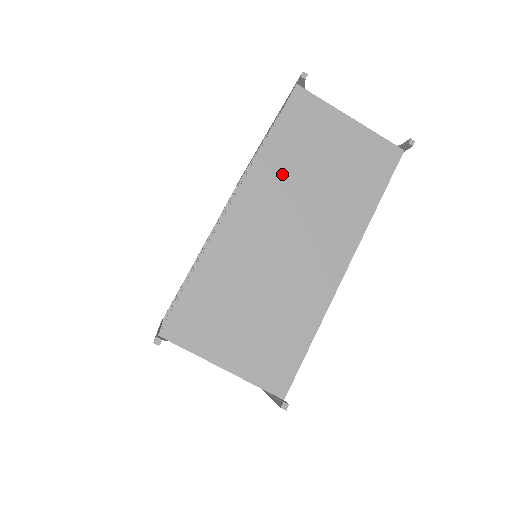
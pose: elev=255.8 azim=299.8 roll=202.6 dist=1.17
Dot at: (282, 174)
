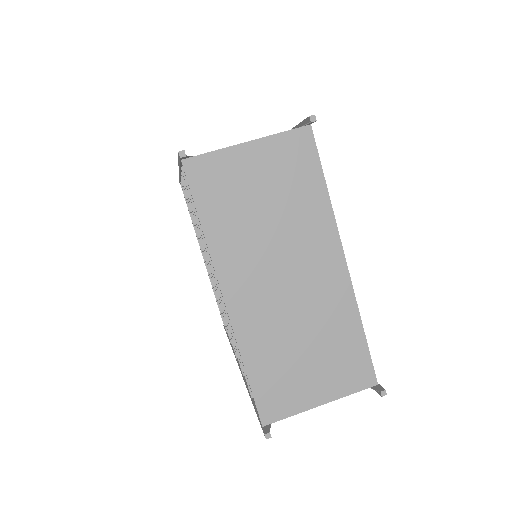
Dot at: (238, 242)
